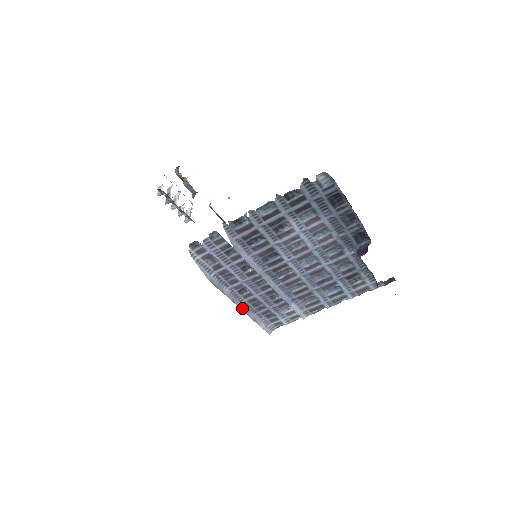
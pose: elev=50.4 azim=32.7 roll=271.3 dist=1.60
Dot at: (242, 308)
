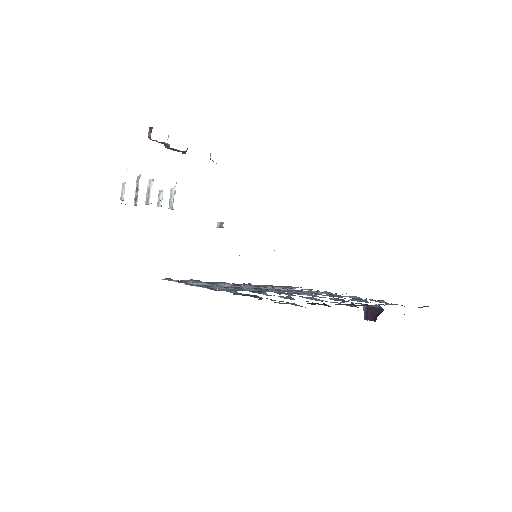
Dot at: occluded
